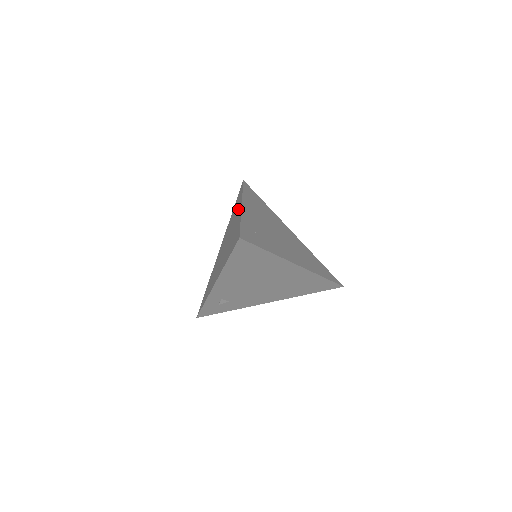
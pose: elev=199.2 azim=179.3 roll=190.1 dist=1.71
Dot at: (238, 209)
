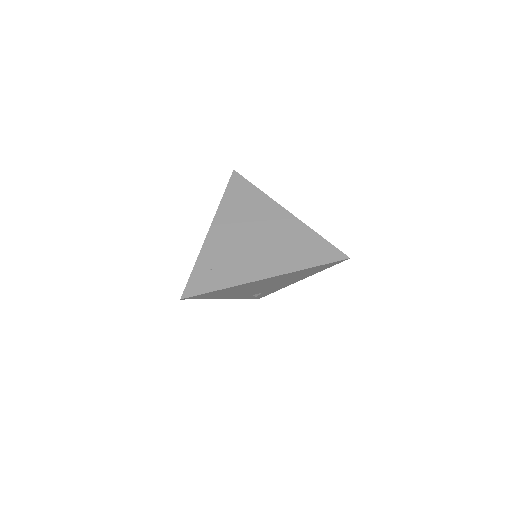
Dot at: occluded
